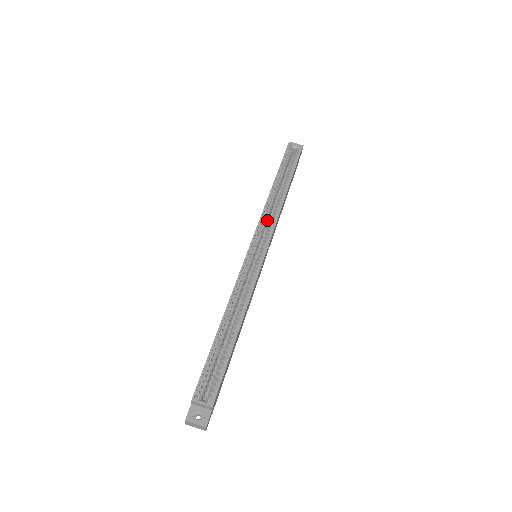
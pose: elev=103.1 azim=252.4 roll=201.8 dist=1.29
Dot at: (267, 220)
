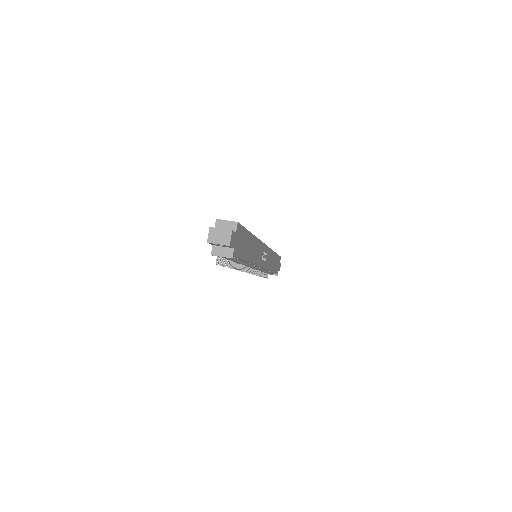
Dot at: occluded
